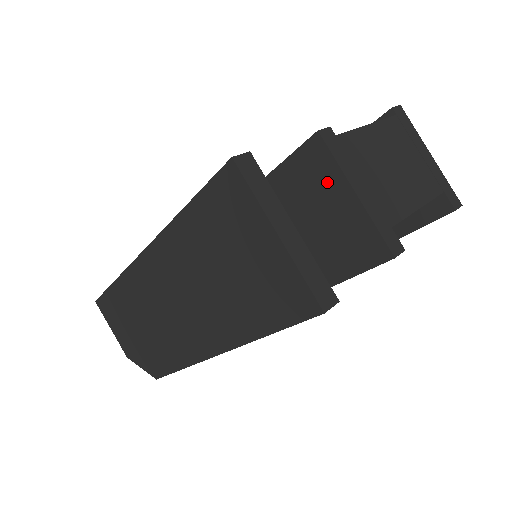
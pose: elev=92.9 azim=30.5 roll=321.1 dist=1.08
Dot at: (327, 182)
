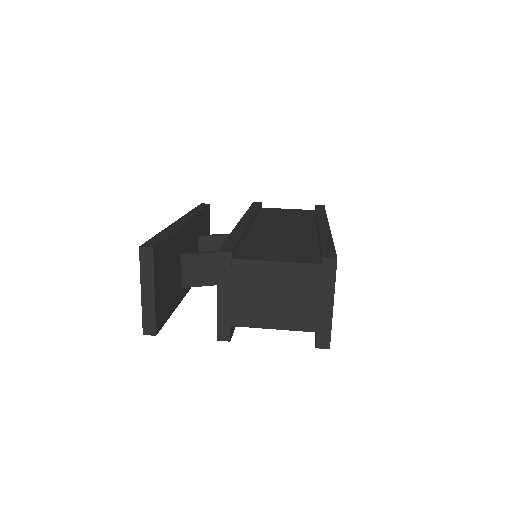
Dot at: occluded
